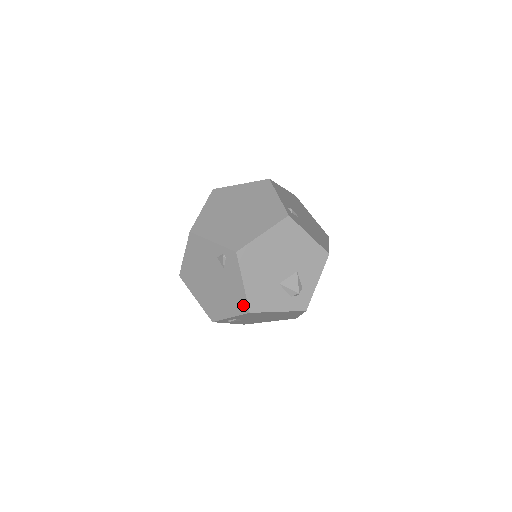
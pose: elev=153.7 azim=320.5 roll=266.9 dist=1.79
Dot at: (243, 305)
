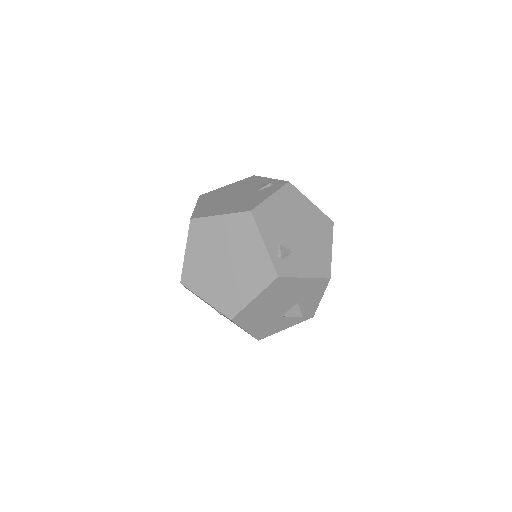
Dot at: occluded
